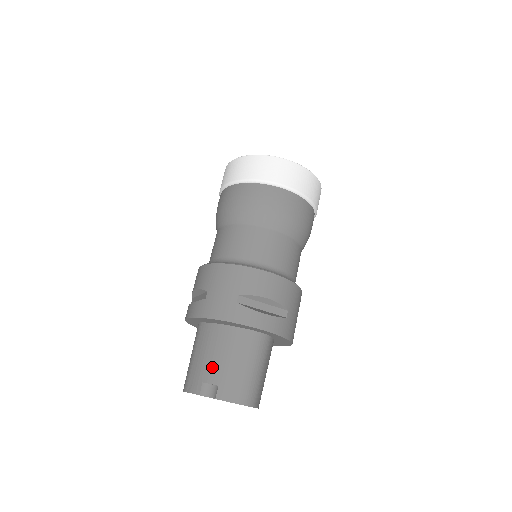
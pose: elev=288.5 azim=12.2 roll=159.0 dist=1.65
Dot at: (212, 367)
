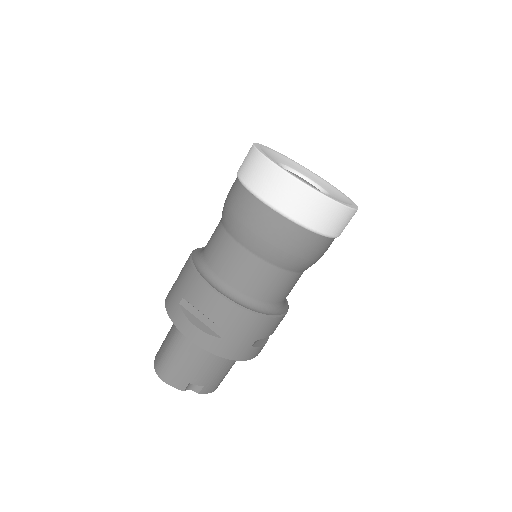
Dot at: (202, 375)
